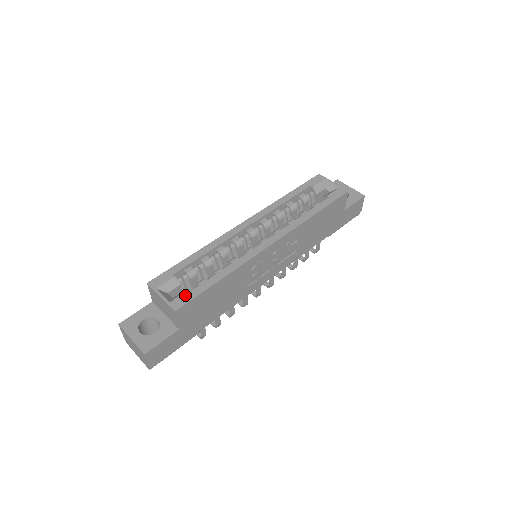
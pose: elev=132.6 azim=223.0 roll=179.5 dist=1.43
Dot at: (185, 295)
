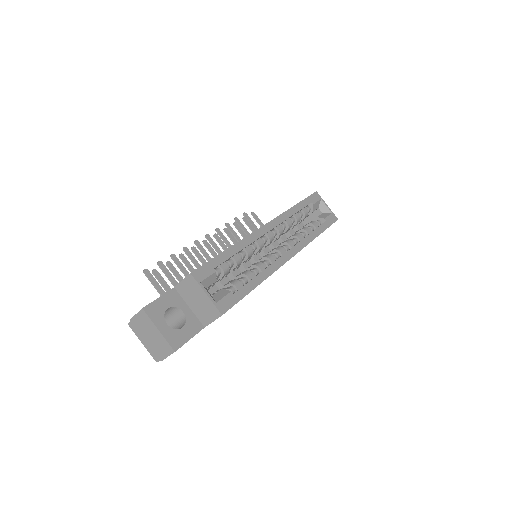
Dot at: (229, 297)
